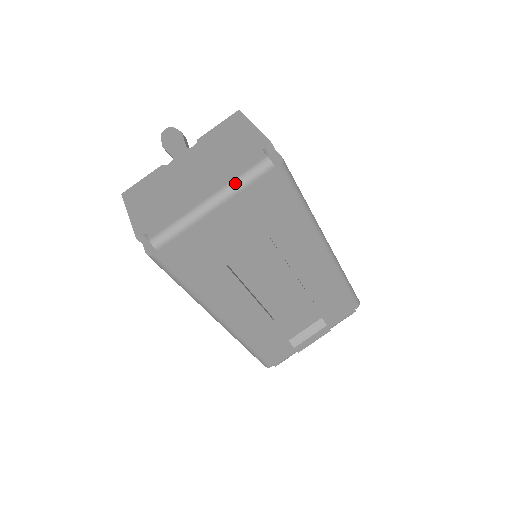
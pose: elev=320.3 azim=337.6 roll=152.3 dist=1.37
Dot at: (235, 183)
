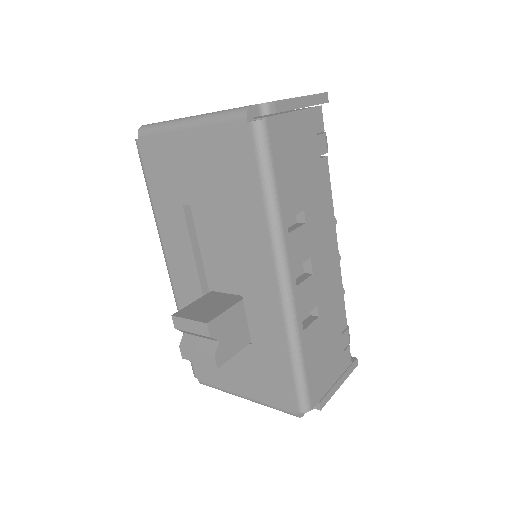
Dot at: (212, 114)
